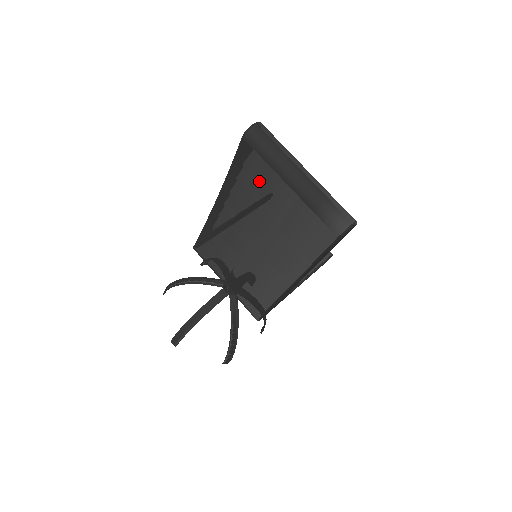
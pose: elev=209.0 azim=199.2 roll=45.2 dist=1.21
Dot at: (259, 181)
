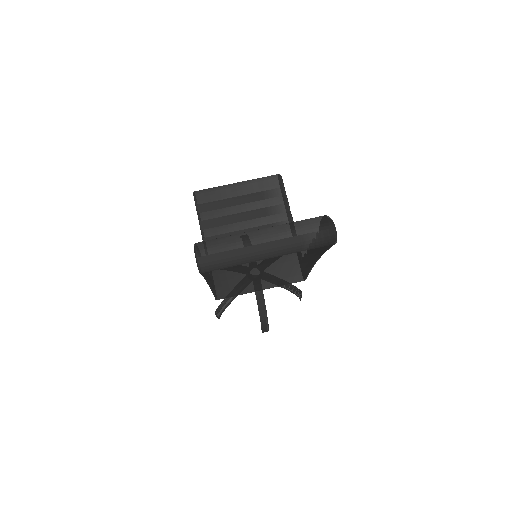
Dot at: (238, 269)
